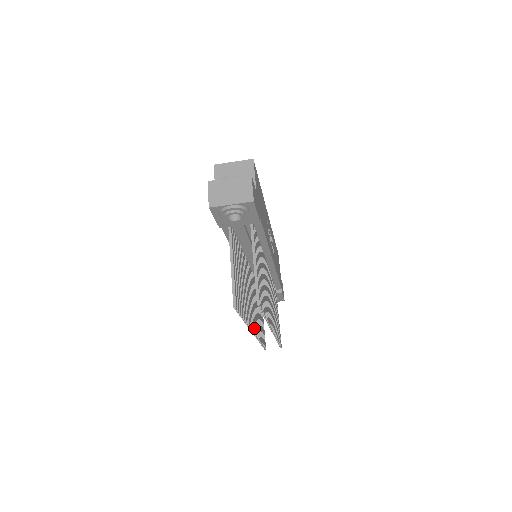
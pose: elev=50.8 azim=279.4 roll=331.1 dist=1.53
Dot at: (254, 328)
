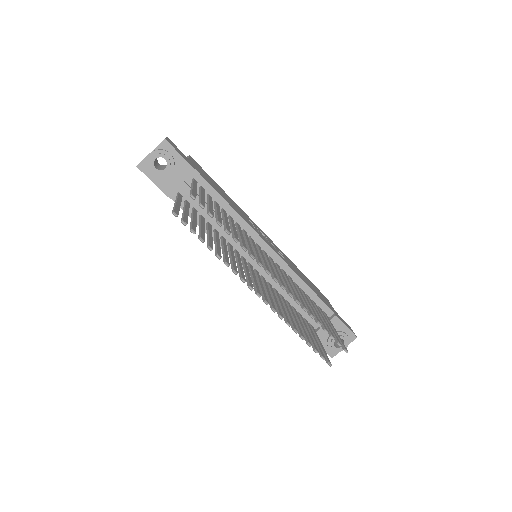
Dot at: (264, 298)
